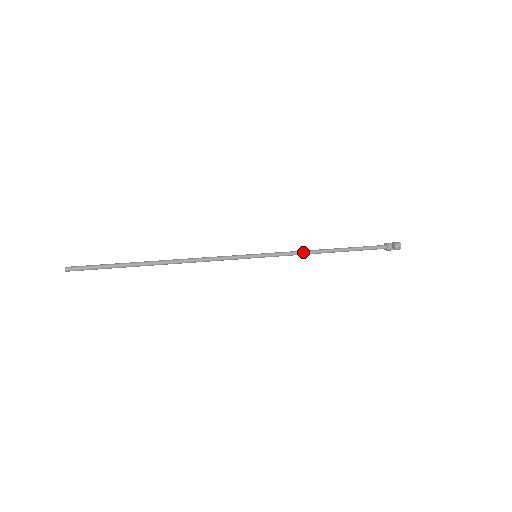
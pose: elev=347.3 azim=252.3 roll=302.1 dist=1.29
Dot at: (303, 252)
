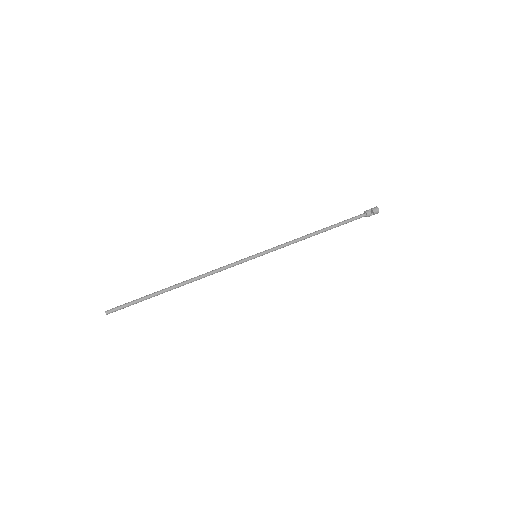
Dot at: (295, 241)
